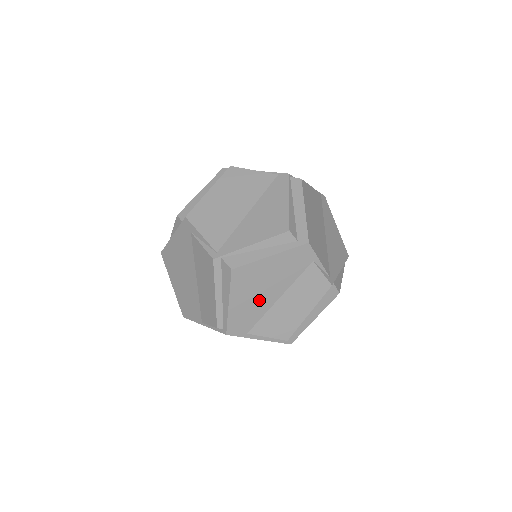
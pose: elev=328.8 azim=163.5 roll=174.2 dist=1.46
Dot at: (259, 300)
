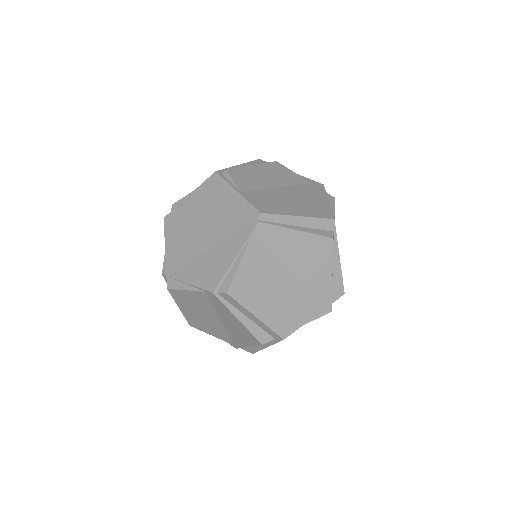
Dot at: occluded
